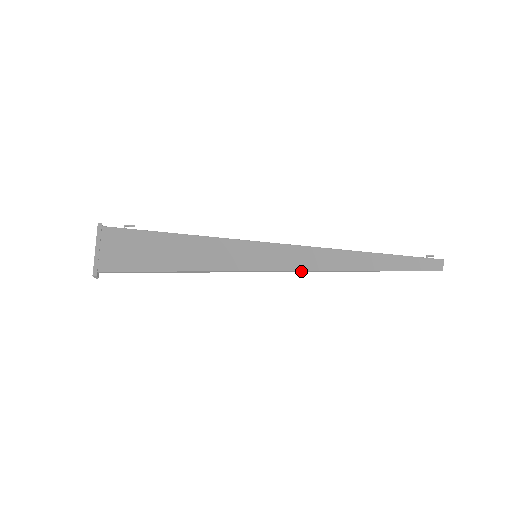
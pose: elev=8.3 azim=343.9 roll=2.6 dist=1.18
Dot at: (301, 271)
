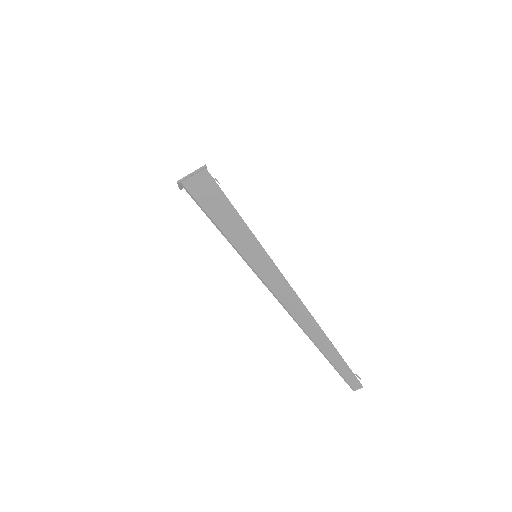
Dot at: (270, 290)
